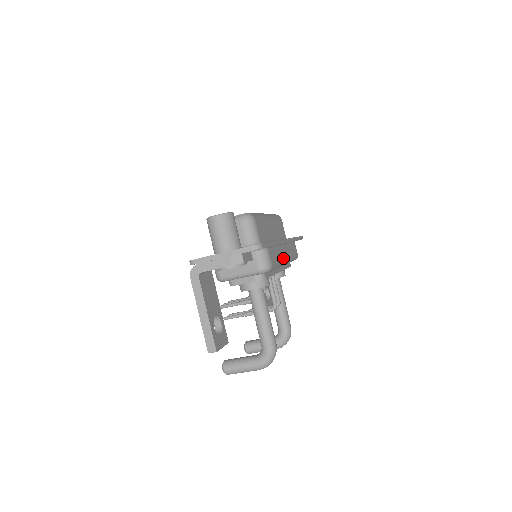
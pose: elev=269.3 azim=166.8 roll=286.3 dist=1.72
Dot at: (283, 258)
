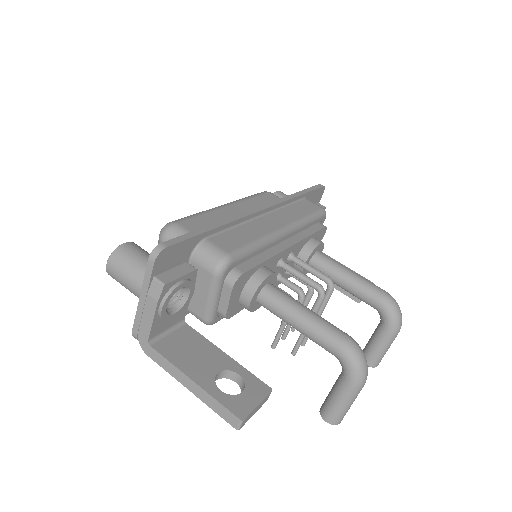
Dot at: (269, 230)
